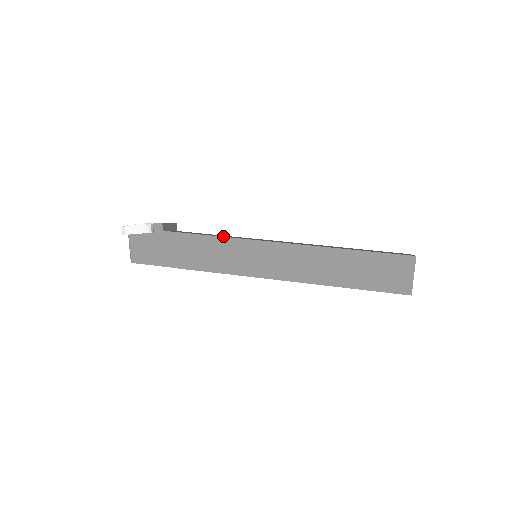
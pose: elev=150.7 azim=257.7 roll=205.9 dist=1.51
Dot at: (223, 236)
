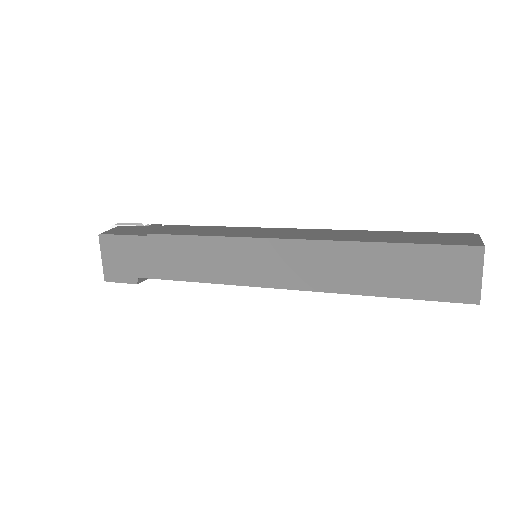
Dot at: occluded
